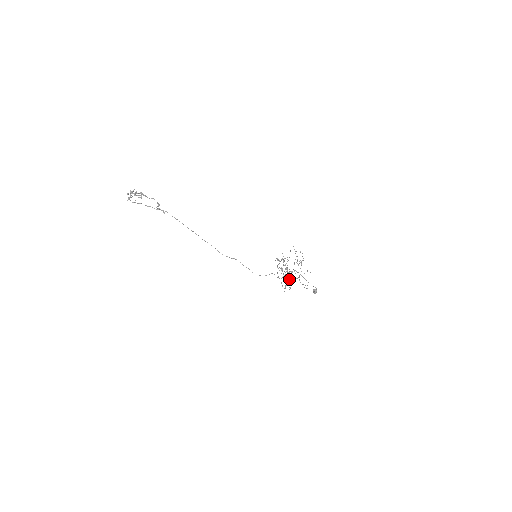
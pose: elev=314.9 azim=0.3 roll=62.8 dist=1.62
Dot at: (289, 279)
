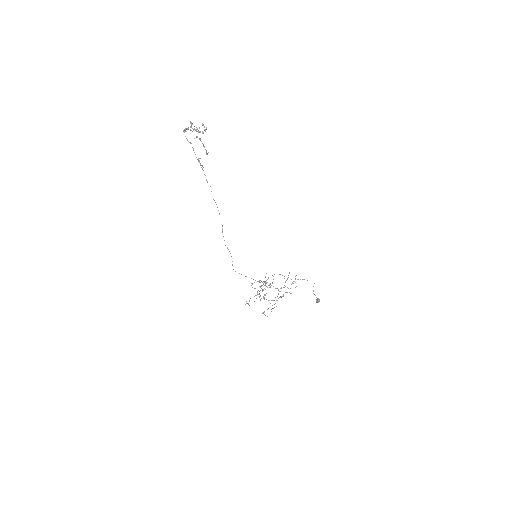
Dot at: (264, 294)
